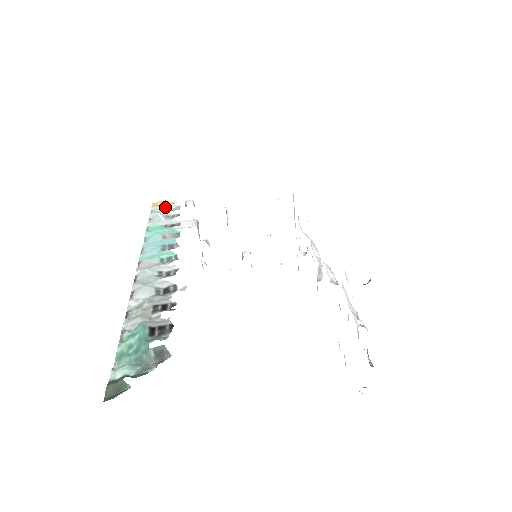
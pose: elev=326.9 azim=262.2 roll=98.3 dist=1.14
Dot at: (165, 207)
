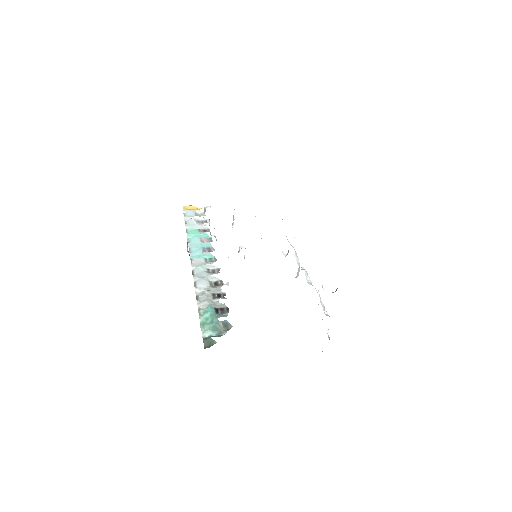
Dot at: (194, 212)
